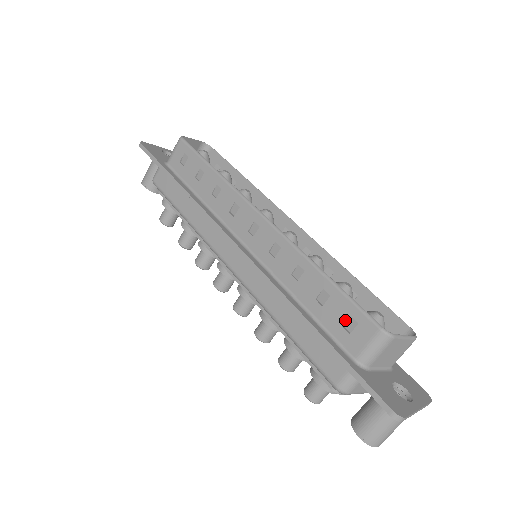
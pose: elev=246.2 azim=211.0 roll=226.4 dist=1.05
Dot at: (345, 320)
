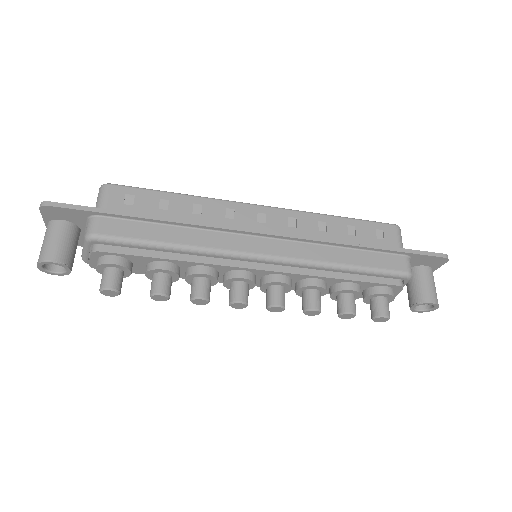
Dot at: (375, 234)
